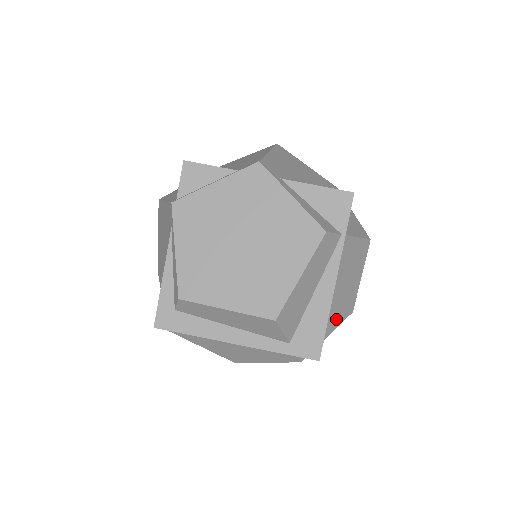
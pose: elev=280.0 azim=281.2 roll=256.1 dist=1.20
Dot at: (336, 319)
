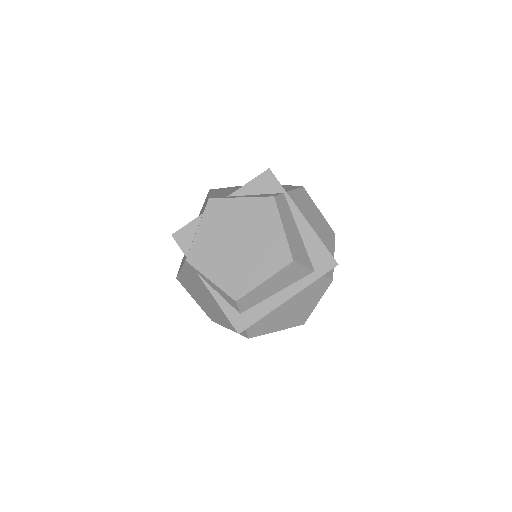
Dot at: (329, 243)
